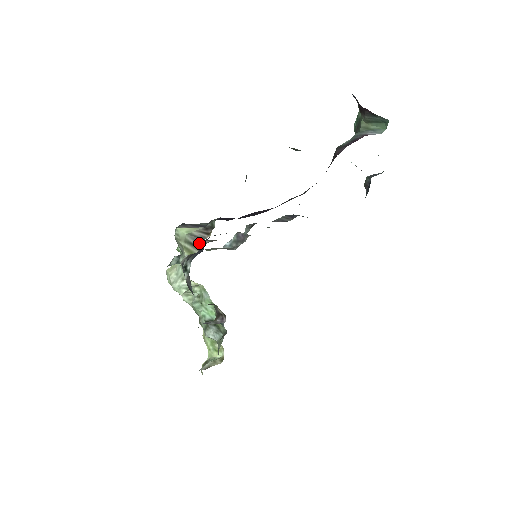
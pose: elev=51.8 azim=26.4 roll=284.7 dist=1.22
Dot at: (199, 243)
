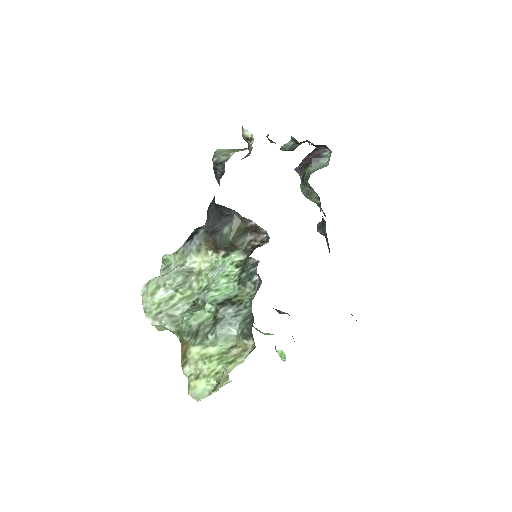
Dot at: (245, 148)
